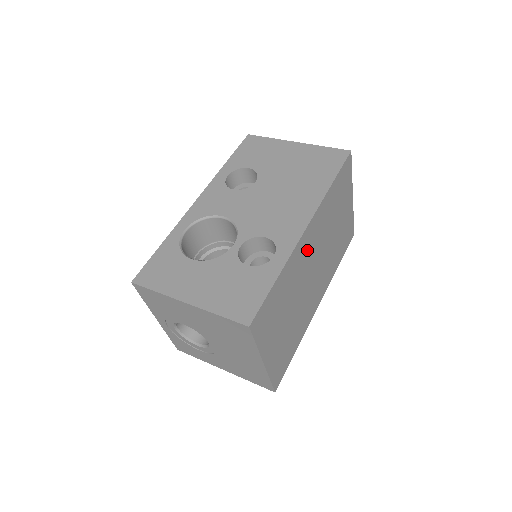
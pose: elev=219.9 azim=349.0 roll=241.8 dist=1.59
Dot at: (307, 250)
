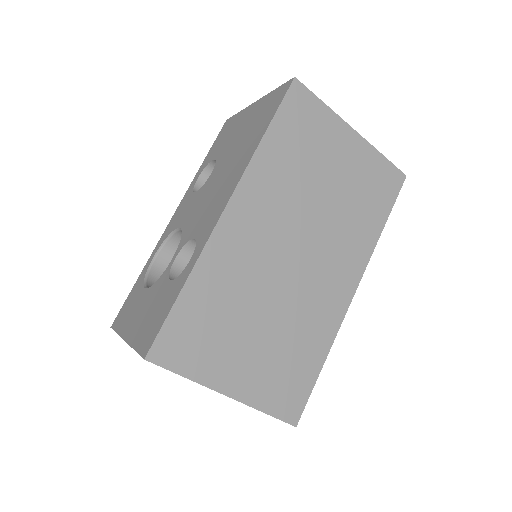
Dot at: (251, 235)
